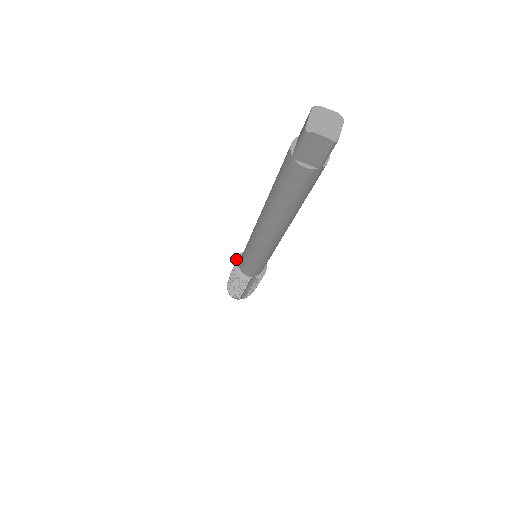
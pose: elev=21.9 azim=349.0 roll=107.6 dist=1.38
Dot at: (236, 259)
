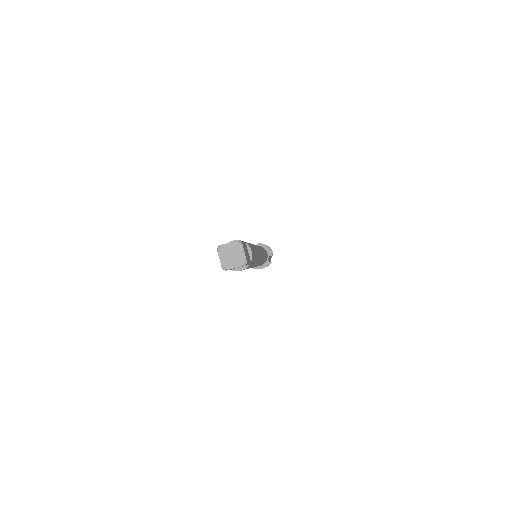
Dot at: occluded
